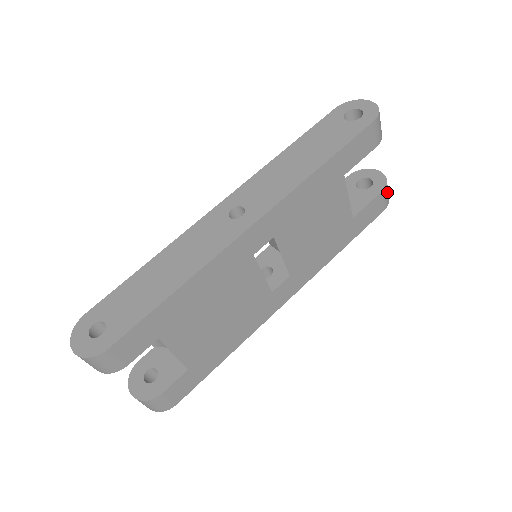
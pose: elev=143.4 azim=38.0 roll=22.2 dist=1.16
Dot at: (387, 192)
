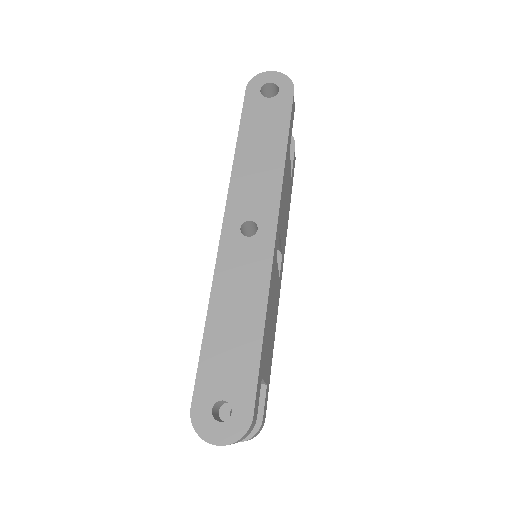
Dot at: occluded
